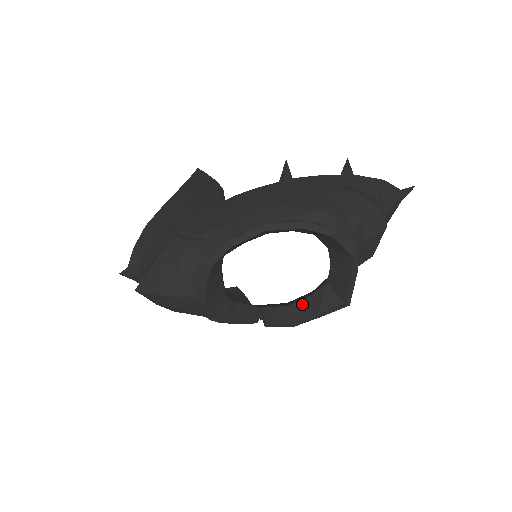
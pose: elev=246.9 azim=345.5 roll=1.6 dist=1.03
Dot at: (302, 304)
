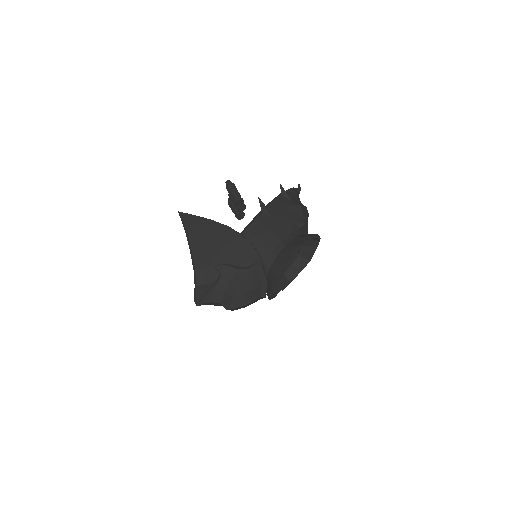
Dot at: (291, 270)
